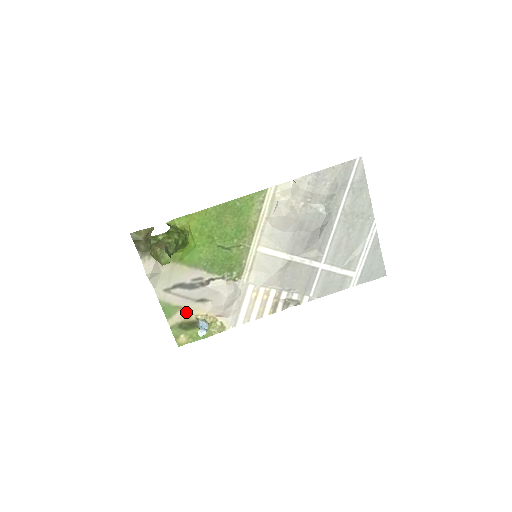
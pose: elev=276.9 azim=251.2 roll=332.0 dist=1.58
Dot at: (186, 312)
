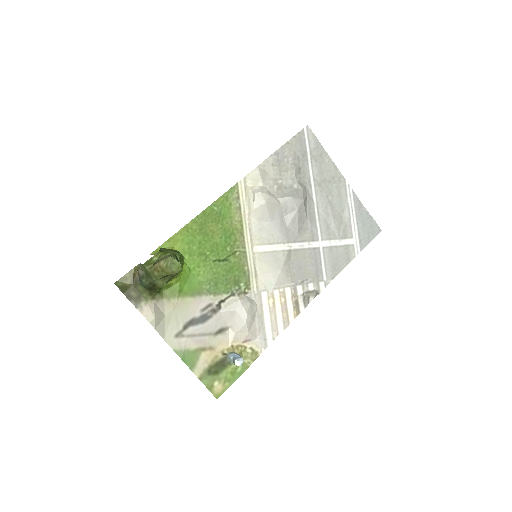
Dot at: (209, 352)
